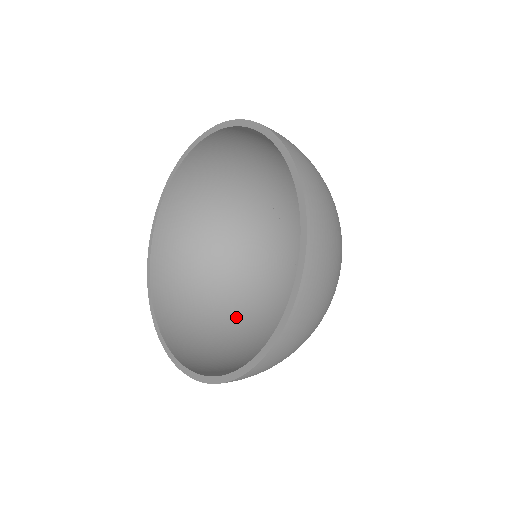
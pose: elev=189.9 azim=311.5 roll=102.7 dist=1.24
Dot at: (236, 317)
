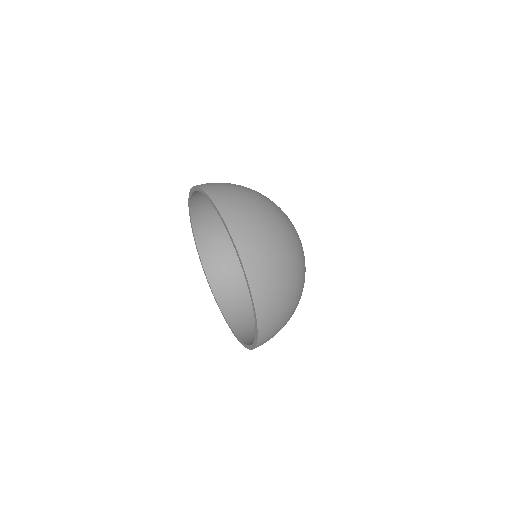
Dot at: occluded
